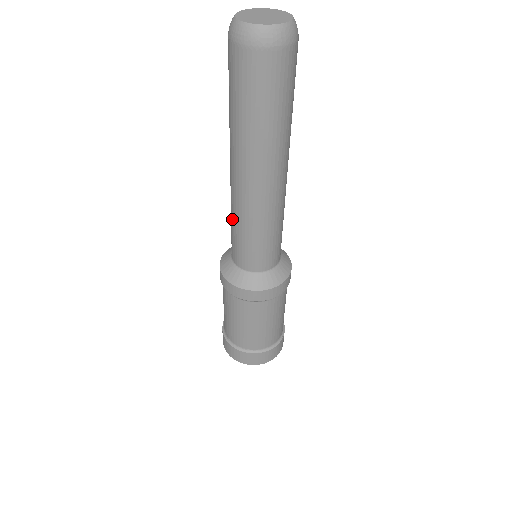
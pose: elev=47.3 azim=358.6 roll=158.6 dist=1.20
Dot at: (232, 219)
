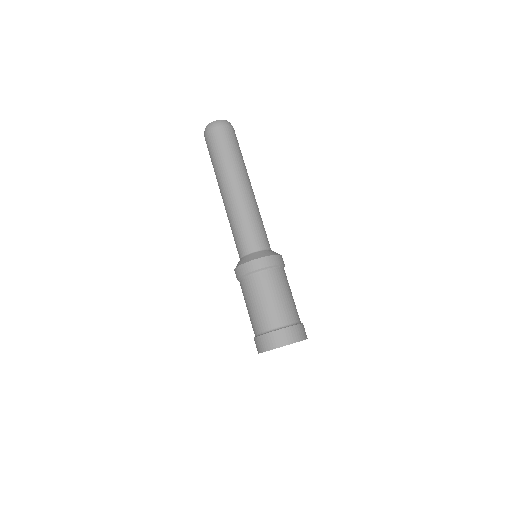
Dot at: occluded
